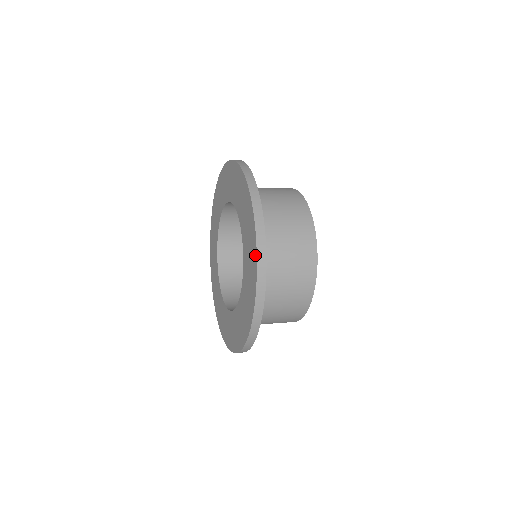
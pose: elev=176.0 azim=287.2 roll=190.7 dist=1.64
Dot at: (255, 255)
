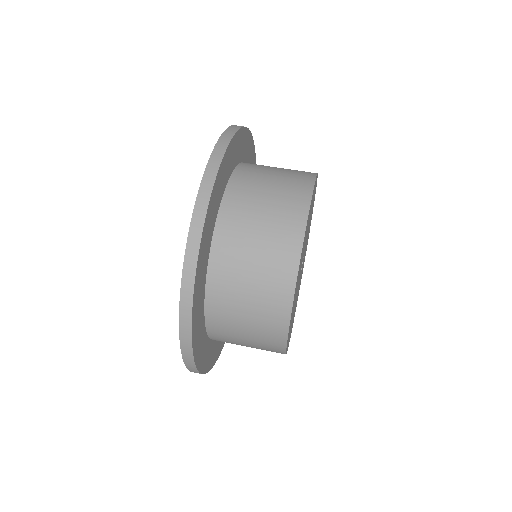
Dot at: occluded
